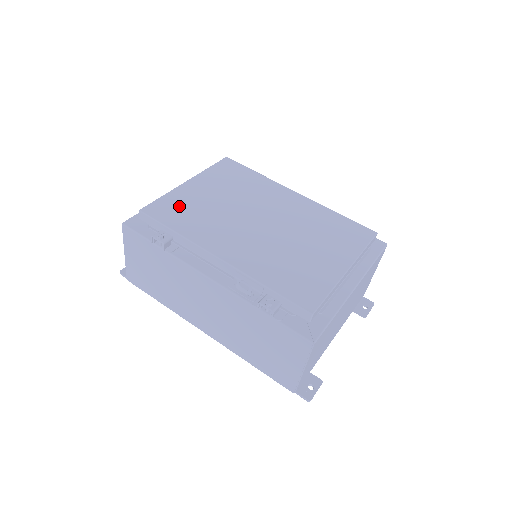
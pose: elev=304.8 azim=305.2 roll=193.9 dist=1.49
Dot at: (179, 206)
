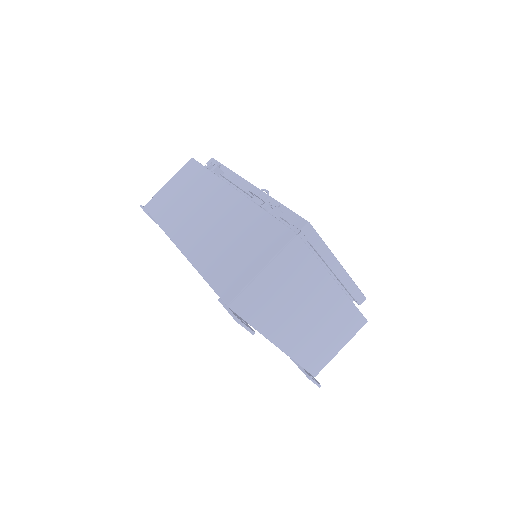
Dot at: occluded
